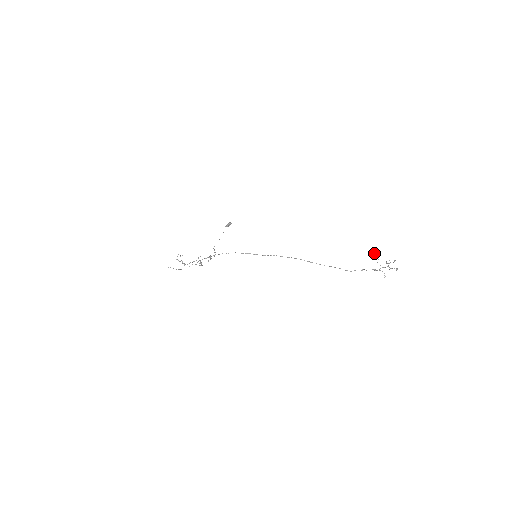
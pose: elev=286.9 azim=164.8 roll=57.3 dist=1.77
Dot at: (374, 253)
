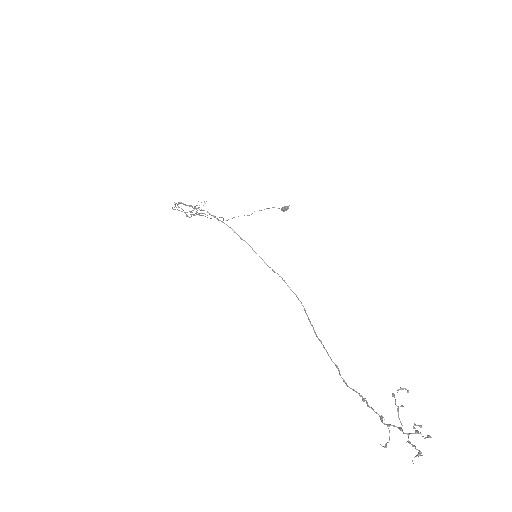
Dot at: occluded
